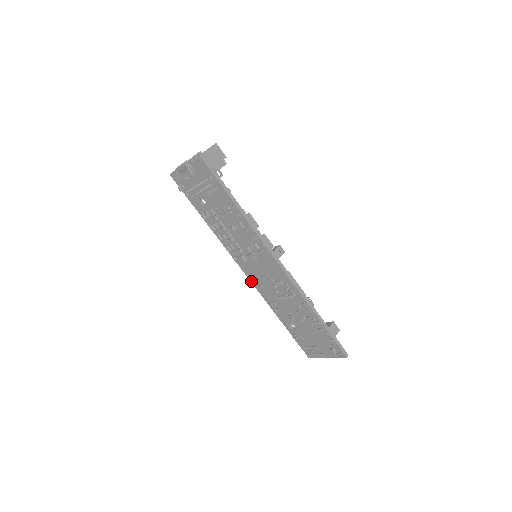
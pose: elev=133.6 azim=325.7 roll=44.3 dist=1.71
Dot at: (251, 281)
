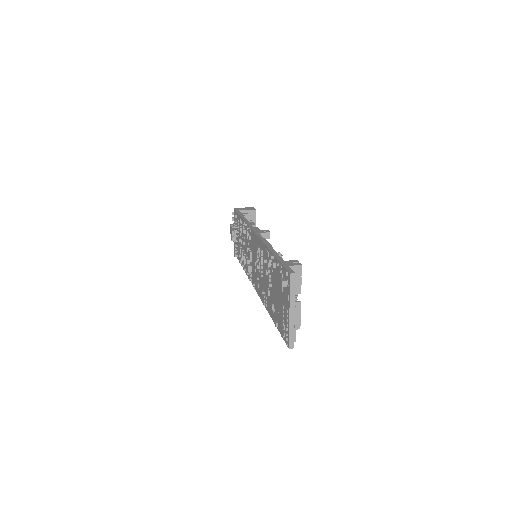
Dot at: (257, 291)
